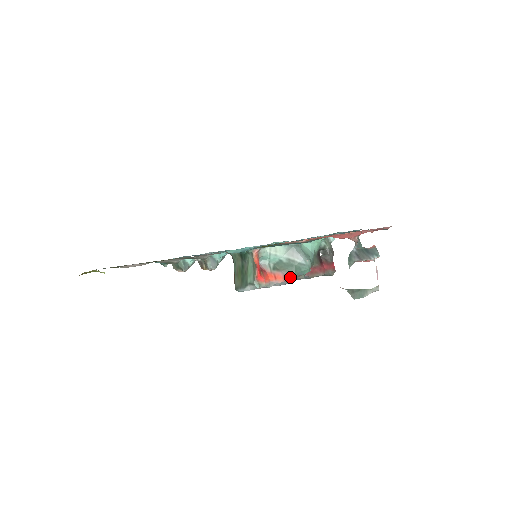
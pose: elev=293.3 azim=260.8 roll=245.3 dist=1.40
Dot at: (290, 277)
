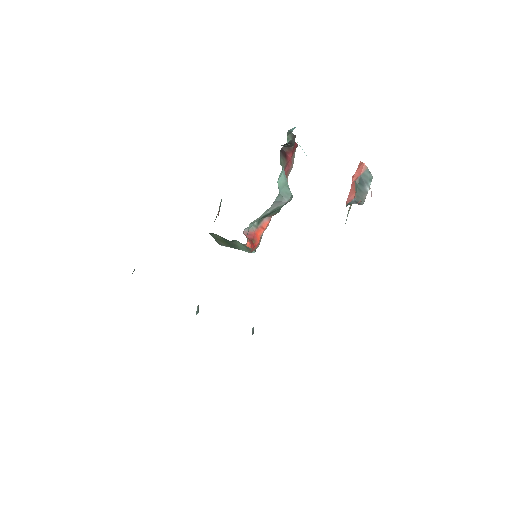
Dot at: occluded
